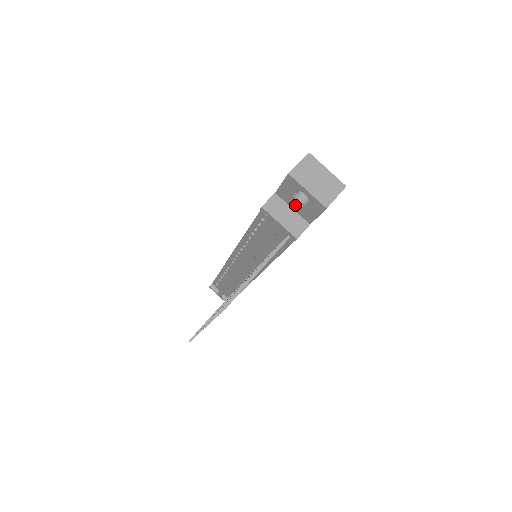
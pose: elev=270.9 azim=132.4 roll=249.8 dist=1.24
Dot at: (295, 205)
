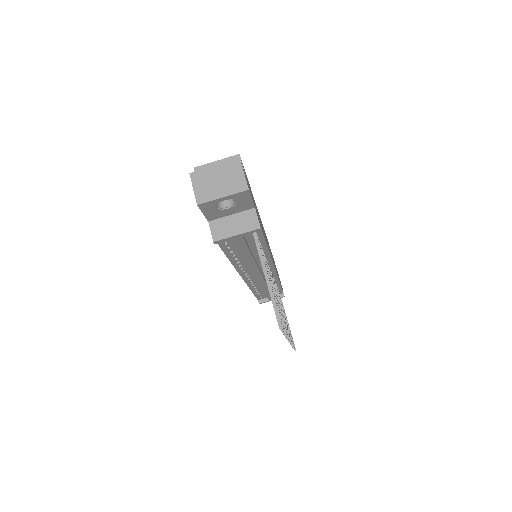
Dot at: (229, 212)
